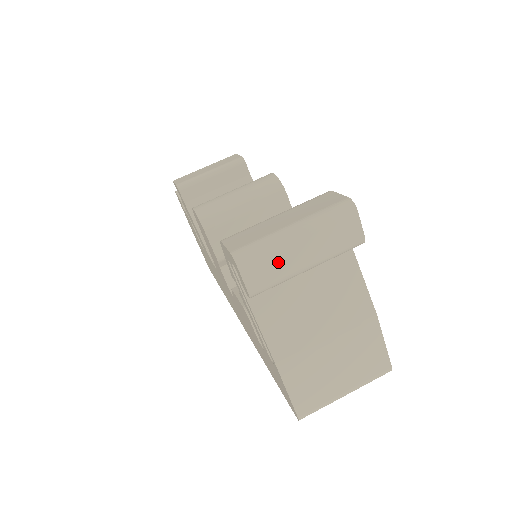
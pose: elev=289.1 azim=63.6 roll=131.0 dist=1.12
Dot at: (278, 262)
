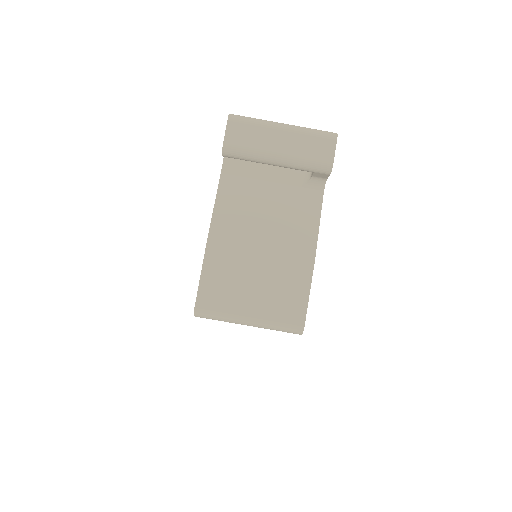
Dot at: (258, 136)
